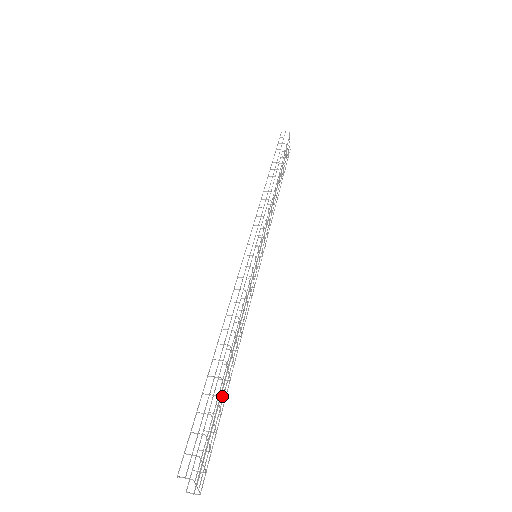
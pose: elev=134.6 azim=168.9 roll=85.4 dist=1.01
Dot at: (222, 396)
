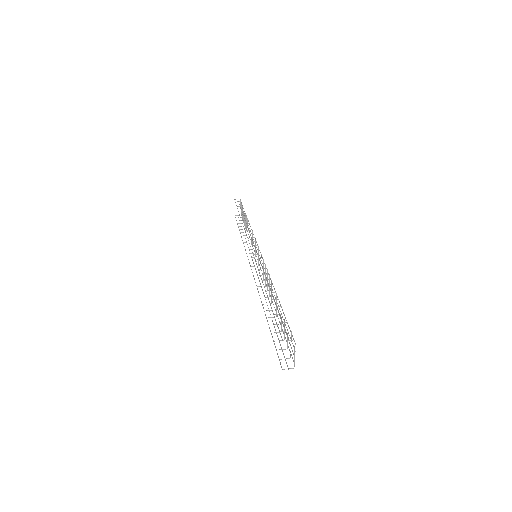
Dot at: (275, 324)
